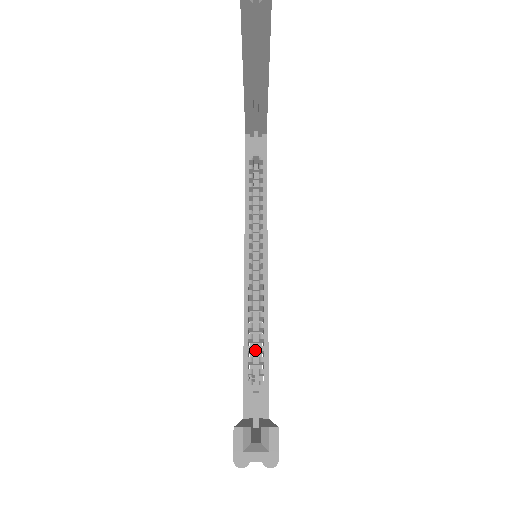
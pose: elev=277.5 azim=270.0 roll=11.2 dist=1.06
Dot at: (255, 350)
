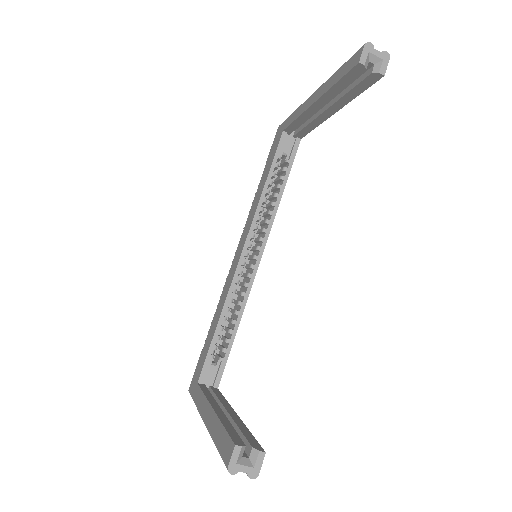
Dot at: occluded
